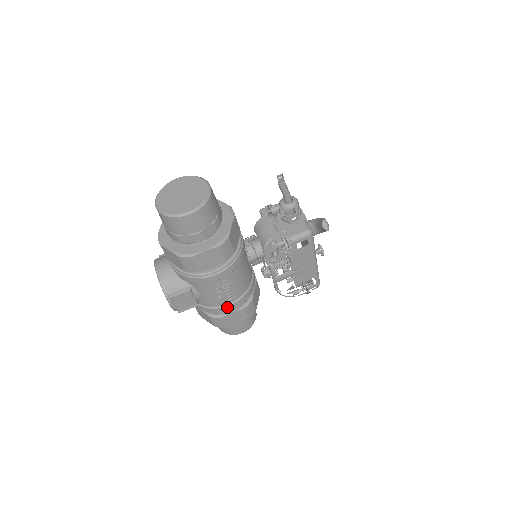
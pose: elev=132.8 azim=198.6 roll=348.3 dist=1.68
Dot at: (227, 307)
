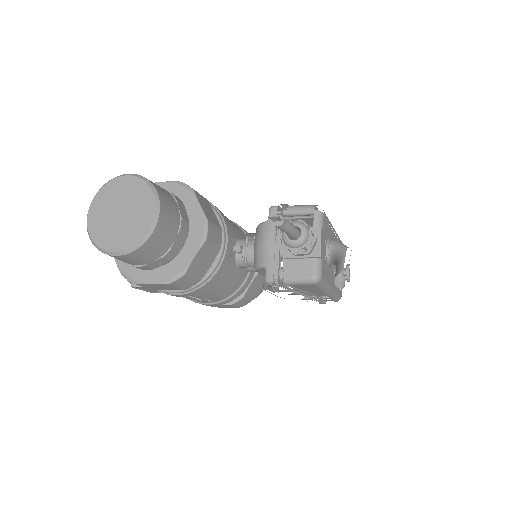
Dot at: (205, 304)
